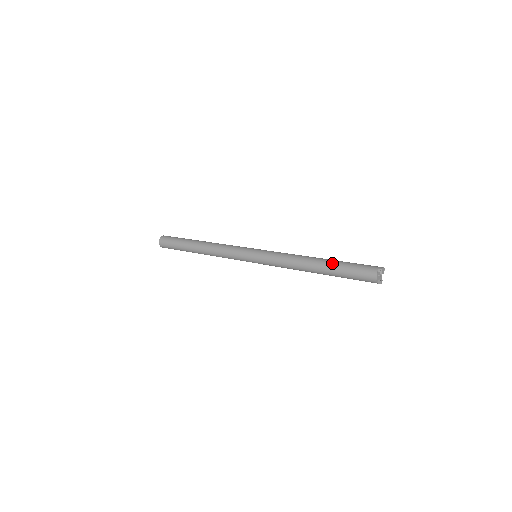
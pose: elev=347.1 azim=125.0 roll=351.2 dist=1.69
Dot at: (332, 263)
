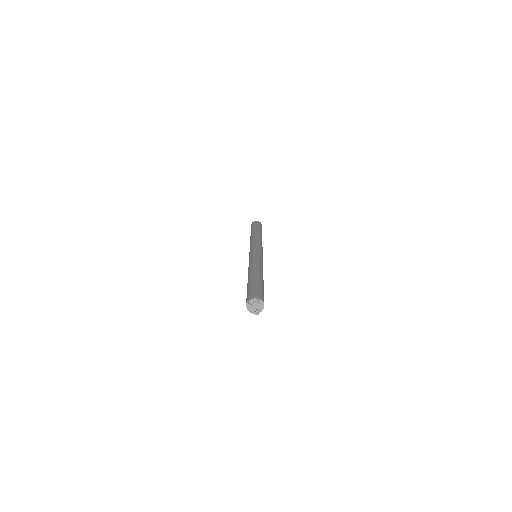
Dot at: (248, 282)
